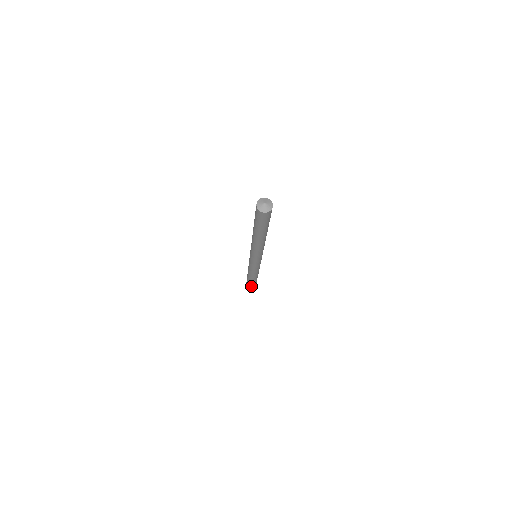
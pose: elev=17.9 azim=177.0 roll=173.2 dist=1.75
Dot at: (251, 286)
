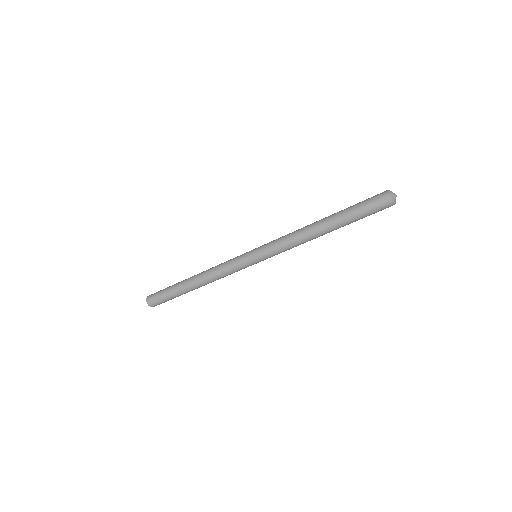
Dot at: (167, 297)
